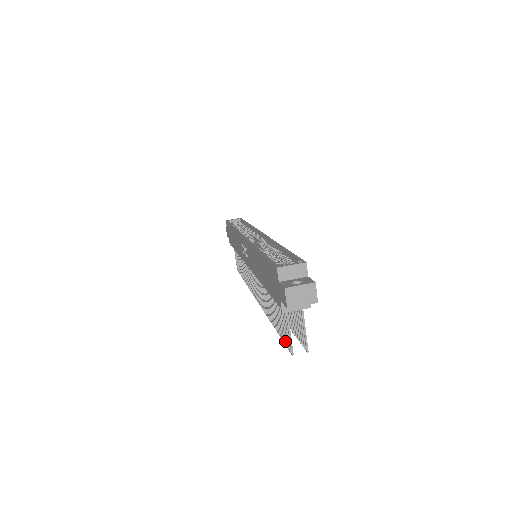
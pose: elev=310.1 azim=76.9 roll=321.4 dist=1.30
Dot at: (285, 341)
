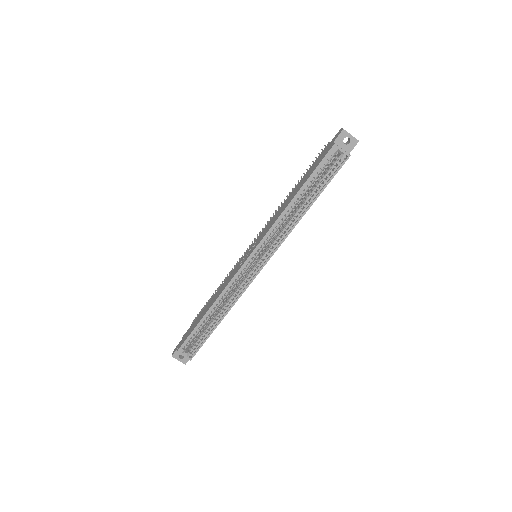
Dot at: (199, 313)
